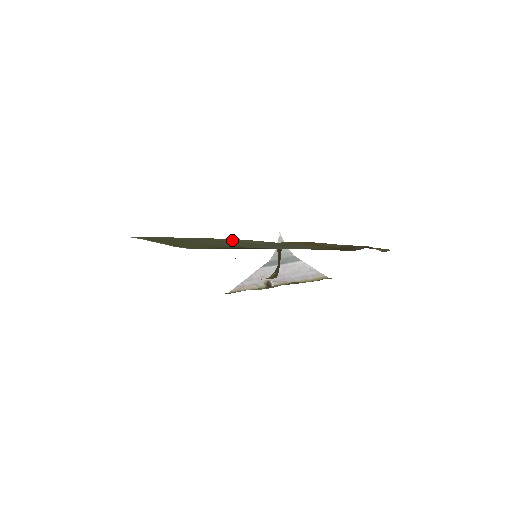
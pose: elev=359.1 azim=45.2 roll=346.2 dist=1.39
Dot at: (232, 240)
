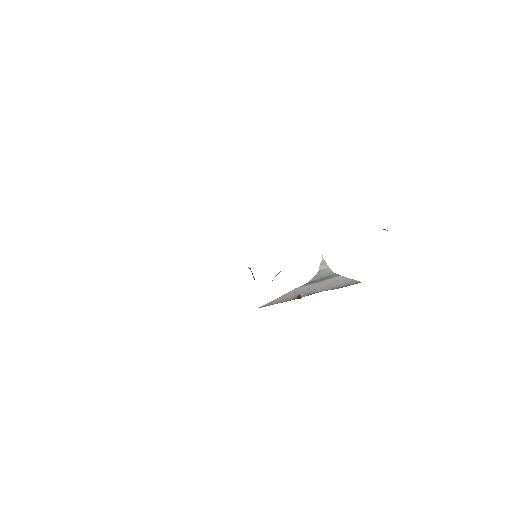
Dot at: occluded
